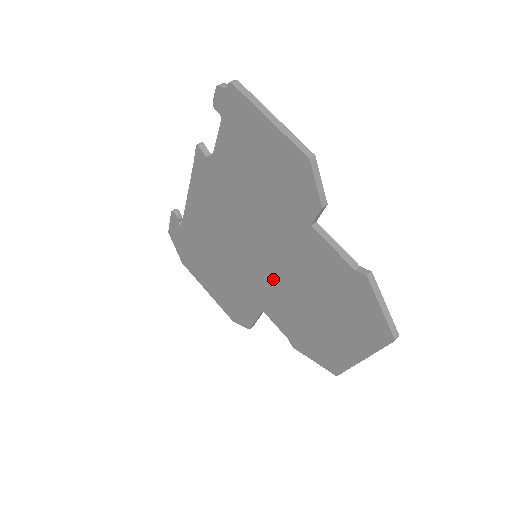
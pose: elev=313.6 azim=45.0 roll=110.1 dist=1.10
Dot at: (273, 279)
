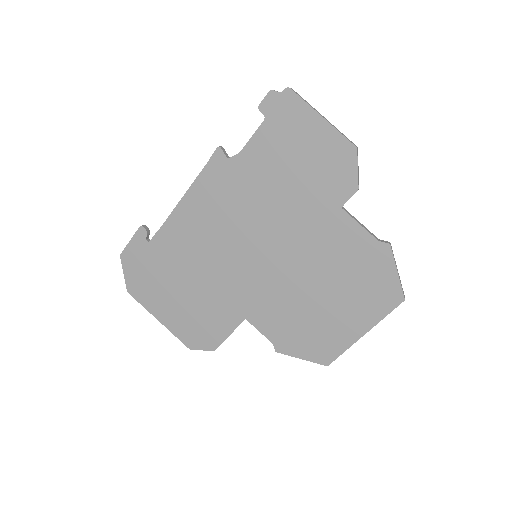
Dot at: (275, 275)
